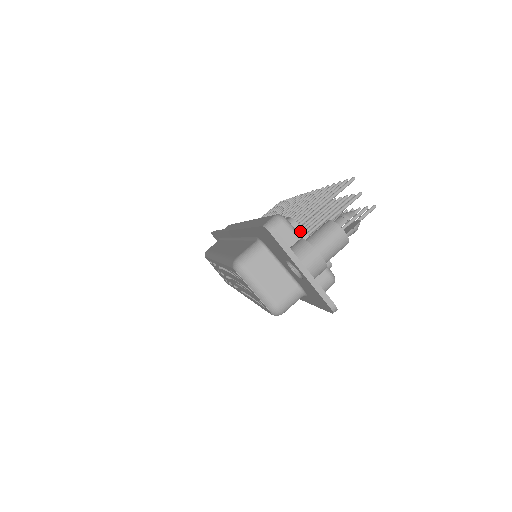
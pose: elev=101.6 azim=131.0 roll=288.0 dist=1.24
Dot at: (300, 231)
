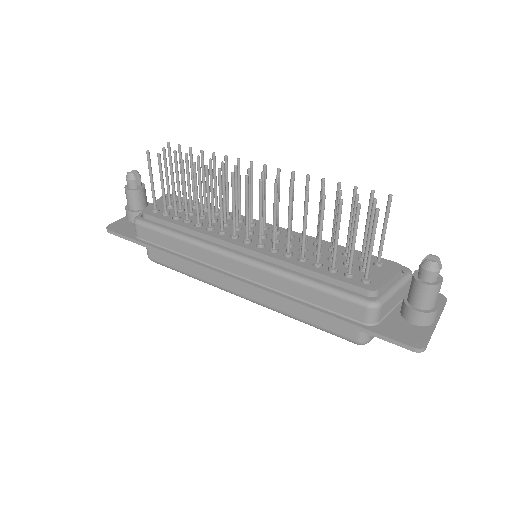
Dot at: (383, 288)
